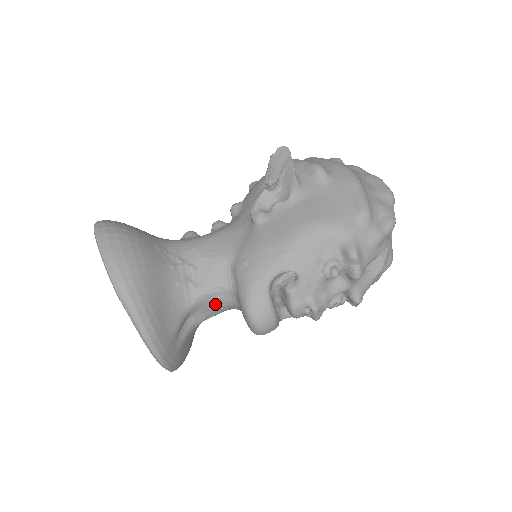
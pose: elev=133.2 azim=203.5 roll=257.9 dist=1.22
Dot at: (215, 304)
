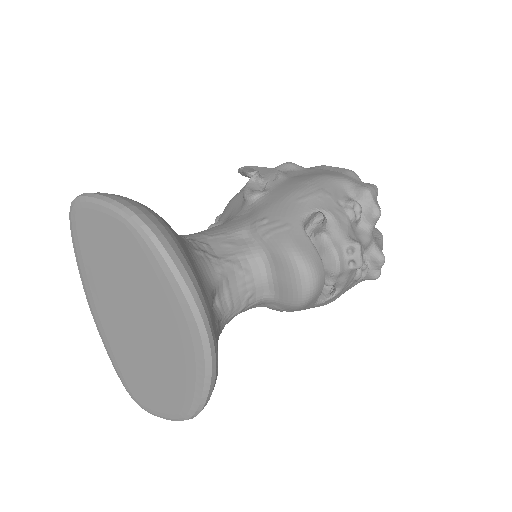
Dot at: (241, 283)
